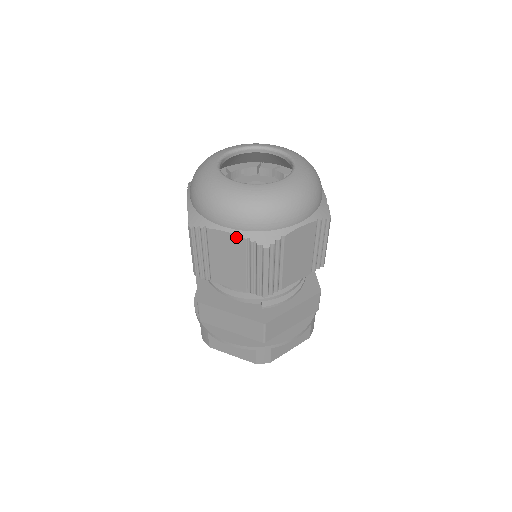
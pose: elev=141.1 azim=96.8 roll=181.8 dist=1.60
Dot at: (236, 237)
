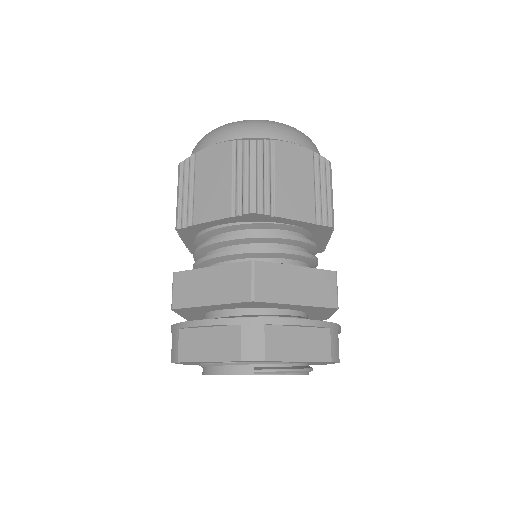
Dot at: (223, 145)
